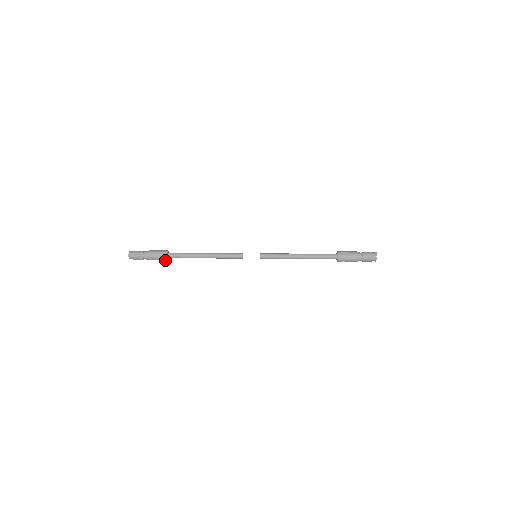
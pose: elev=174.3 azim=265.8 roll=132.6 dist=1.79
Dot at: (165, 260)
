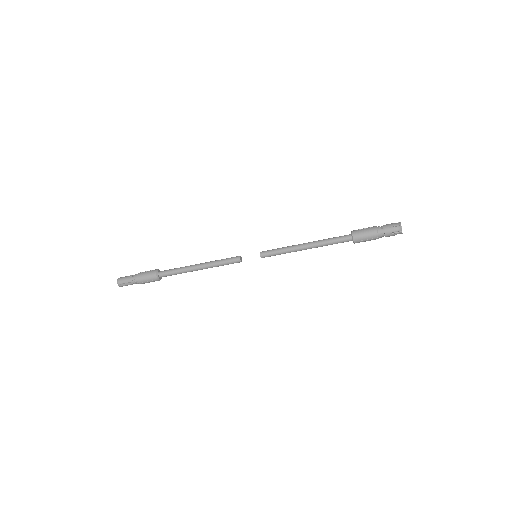
Dot at: (156, 280)
